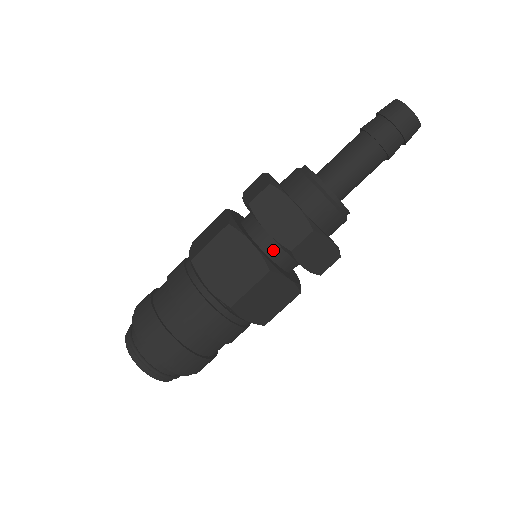
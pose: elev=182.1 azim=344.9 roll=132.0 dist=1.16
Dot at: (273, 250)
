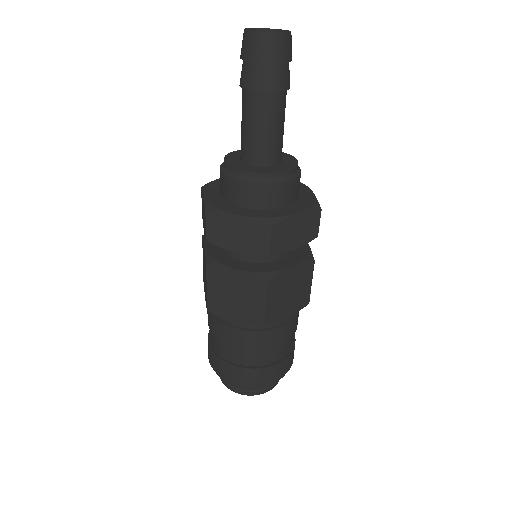
Dot at: occluded
